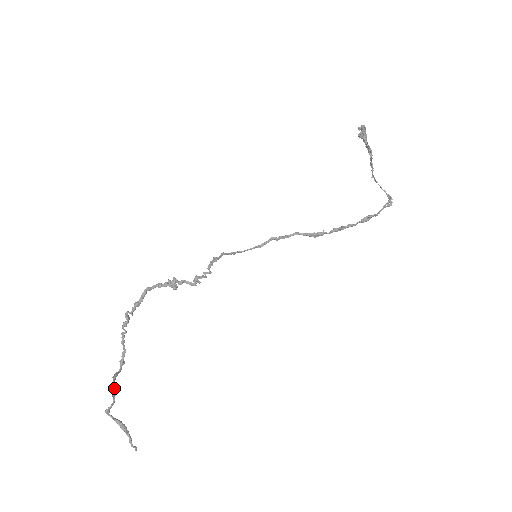
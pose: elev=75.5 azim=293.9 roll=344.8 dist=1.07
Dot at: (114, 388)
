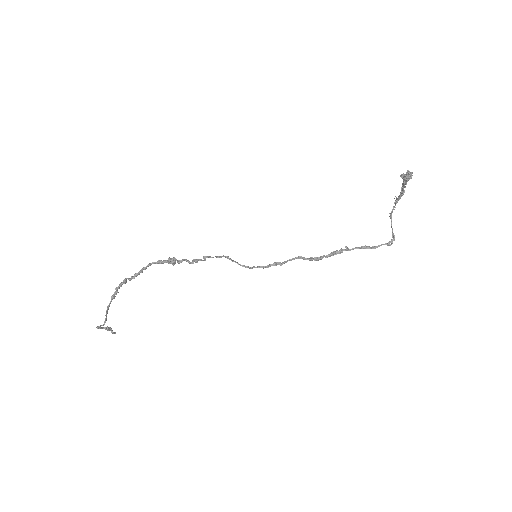
Dot at: (106, 318)
